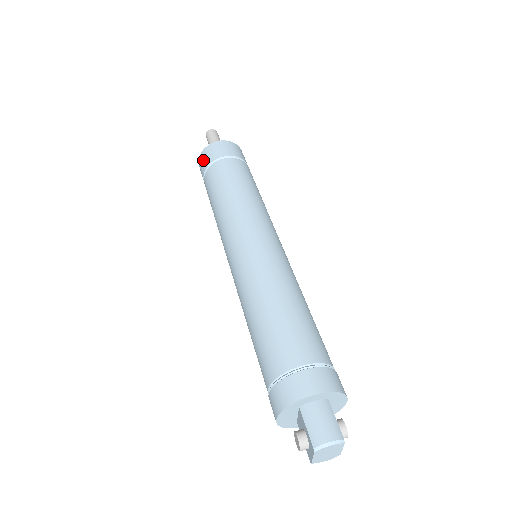
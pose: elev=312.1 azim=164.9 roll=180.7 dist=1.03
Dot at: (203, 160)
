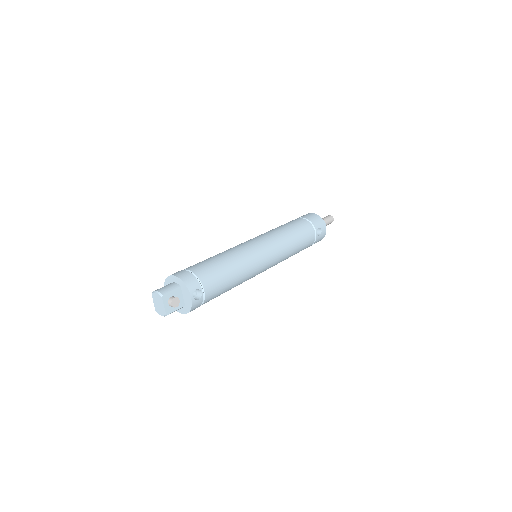
Dot at: occluded
